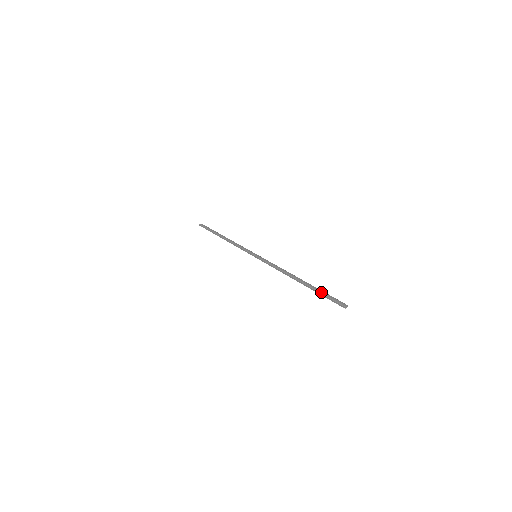
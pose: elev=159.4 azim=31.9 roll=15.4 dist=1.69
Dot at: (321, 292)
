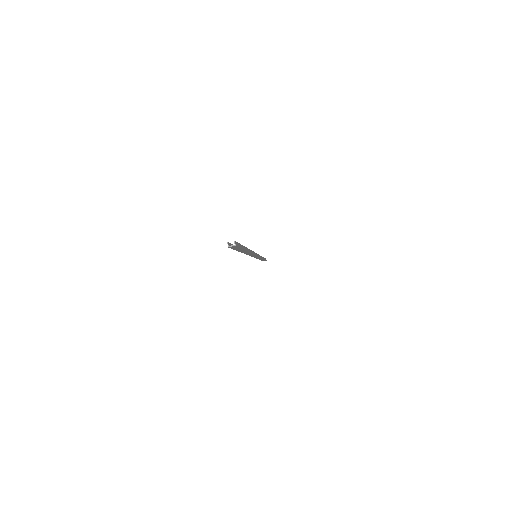
Dot at: occluded
